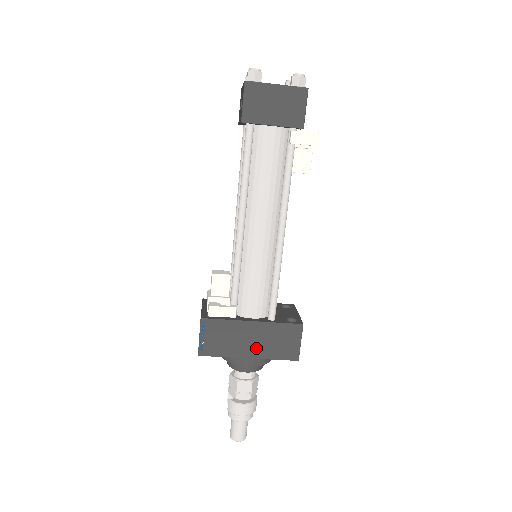
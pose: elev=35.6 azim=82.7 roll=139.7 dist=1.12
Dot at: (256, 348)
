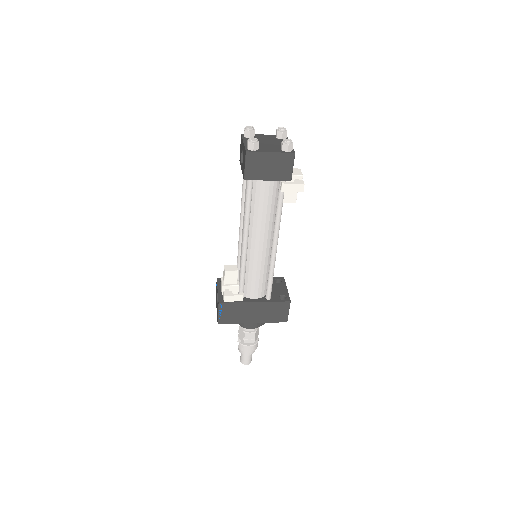
Dot at: (258, 317)
